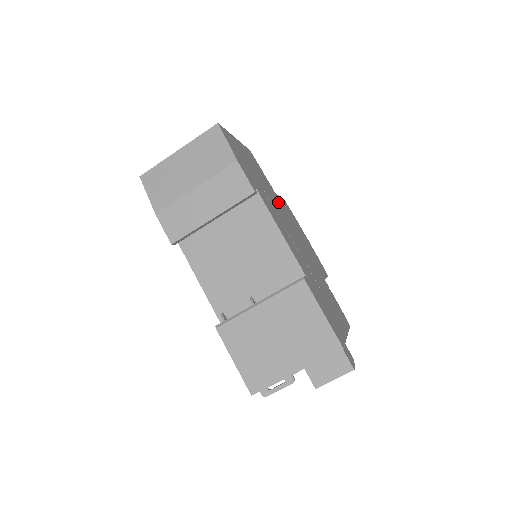
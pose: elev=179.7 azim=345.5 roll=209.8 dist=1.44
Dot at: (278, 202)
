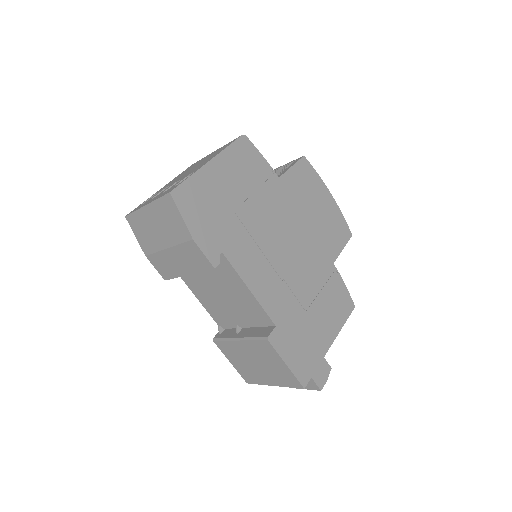
Dot at: (277, 199)
